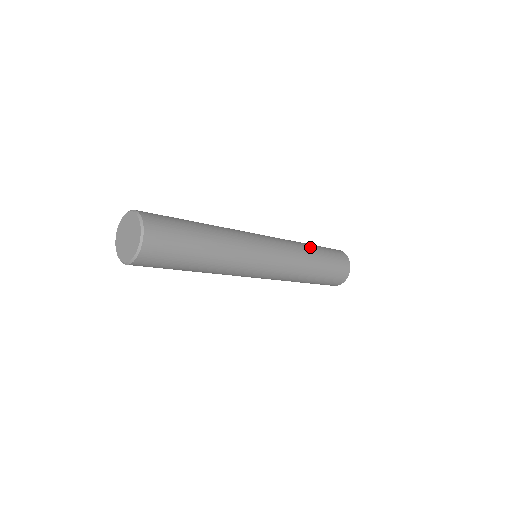
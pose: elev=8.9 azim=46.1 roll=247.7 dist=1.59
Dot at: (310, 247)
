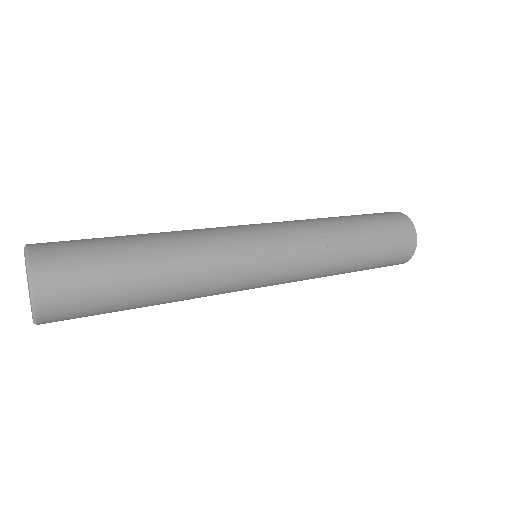
Dot at: (351, 258)
